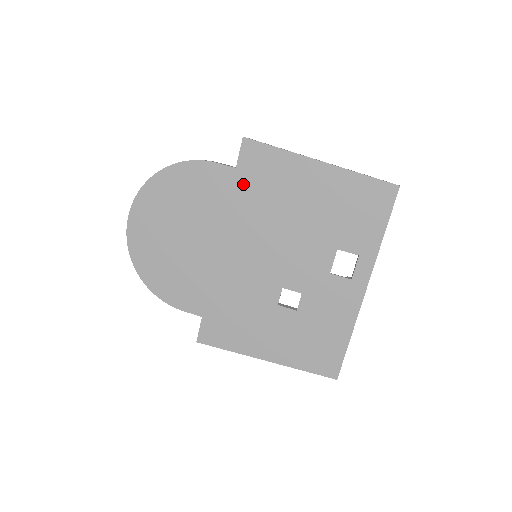
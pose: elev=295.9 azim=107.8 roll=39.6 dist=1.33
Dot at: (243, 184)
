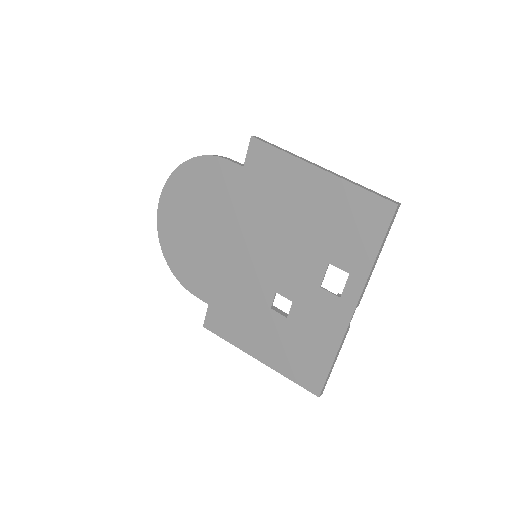
Dot at: (248, 183)
